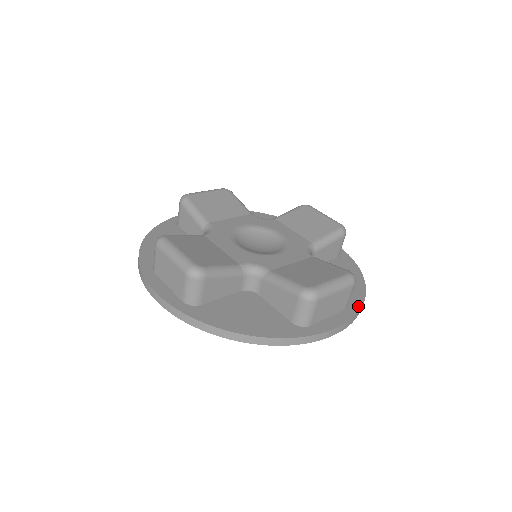
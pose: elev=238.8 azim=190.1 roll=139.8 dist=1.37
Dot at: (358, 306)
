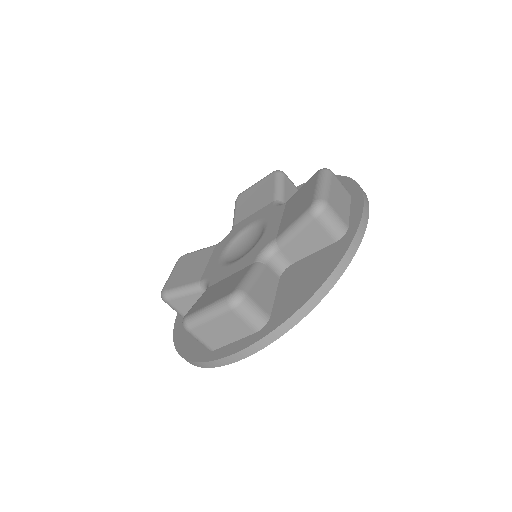
Dot at: (354, 185)
